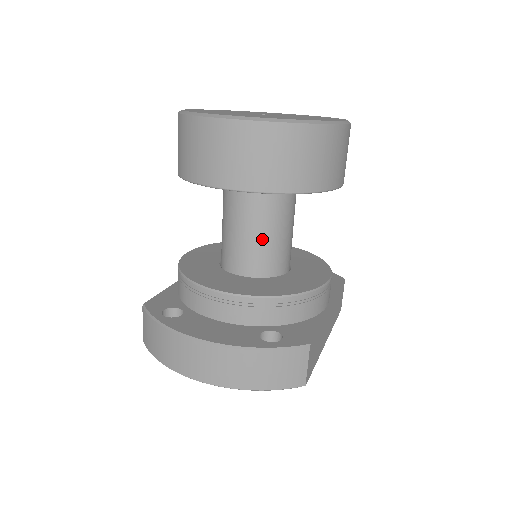
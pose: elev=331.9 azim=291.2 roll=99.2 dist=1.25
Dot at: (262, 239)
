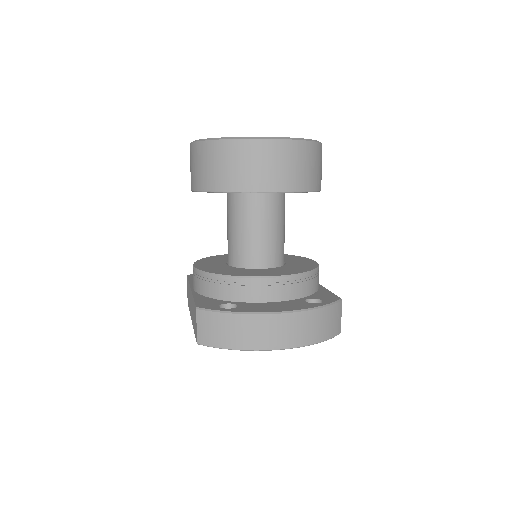
Dot at: (275, 235)
